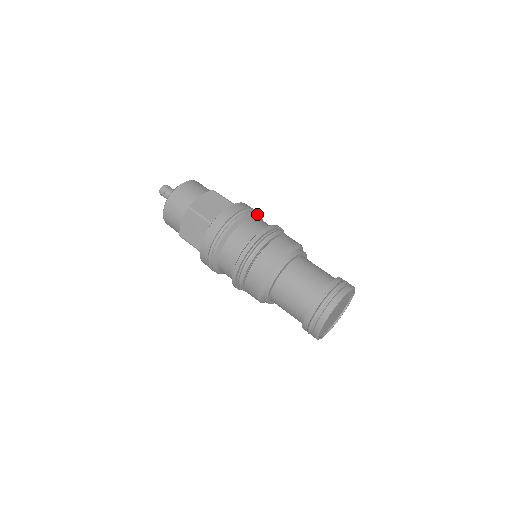
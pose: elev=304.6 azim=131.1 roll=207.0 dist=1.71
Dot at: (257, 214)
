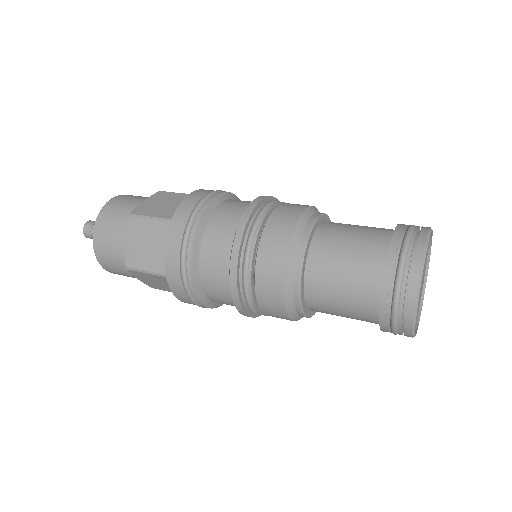
Dot at: (237, 199)
